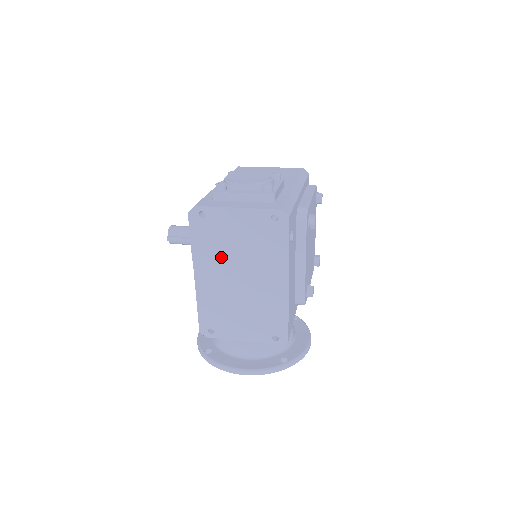
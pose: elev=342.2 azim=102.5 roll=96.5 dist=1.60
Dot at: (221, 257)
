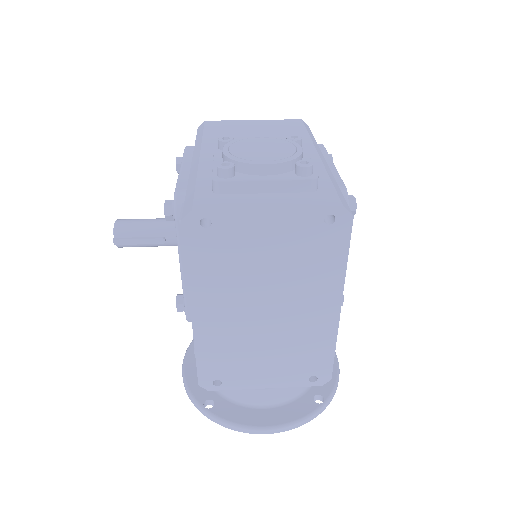
Dot at: (237, 284)
